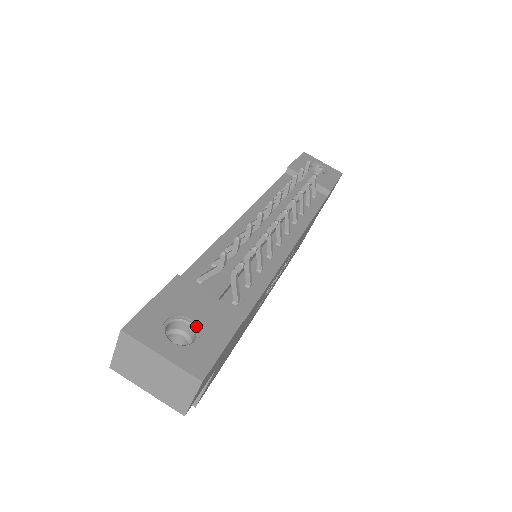
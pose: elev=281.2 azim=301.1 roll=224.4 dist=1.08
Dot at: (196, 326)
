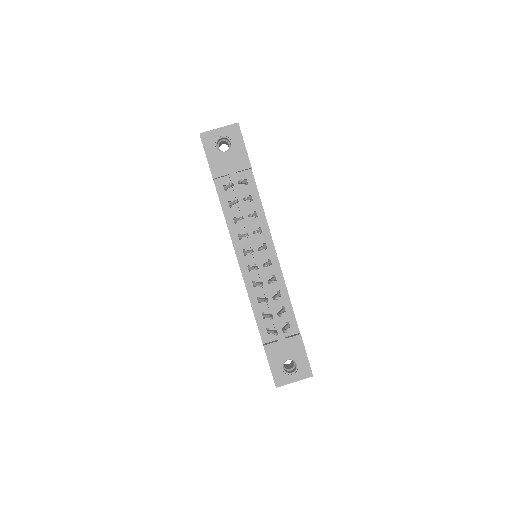
Dot at: (291, 359)
